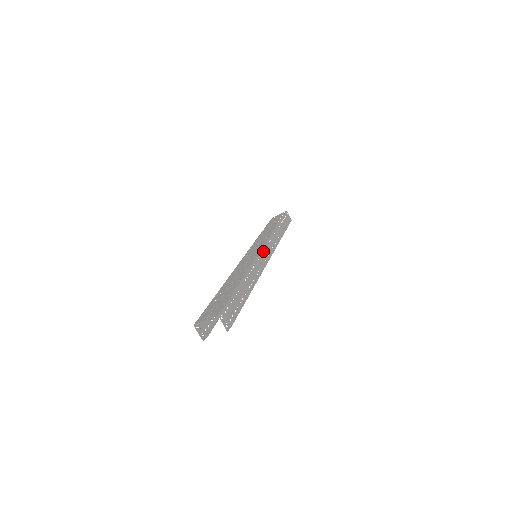
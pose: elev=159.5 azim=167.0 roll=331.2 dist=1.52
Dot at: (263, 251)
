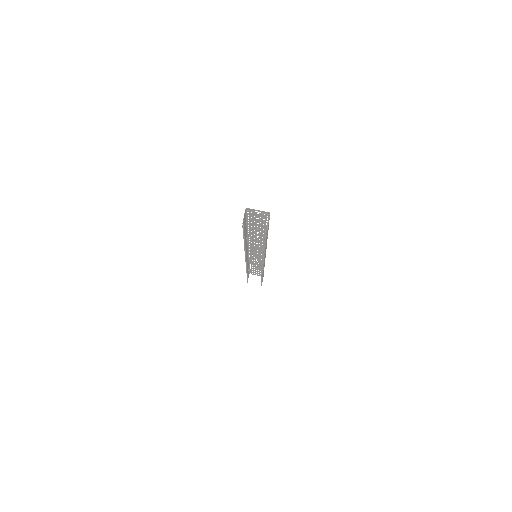
Dot at: (265, 255)
